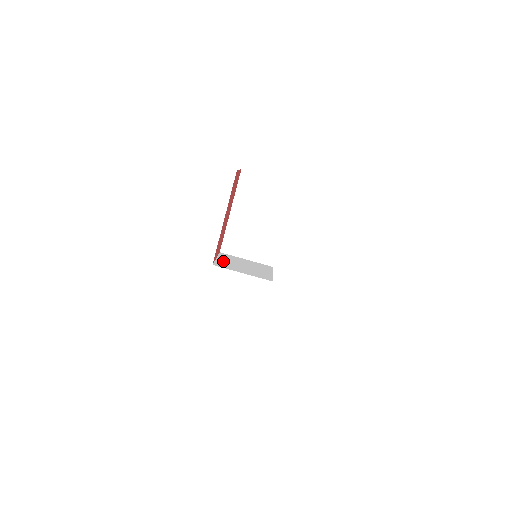
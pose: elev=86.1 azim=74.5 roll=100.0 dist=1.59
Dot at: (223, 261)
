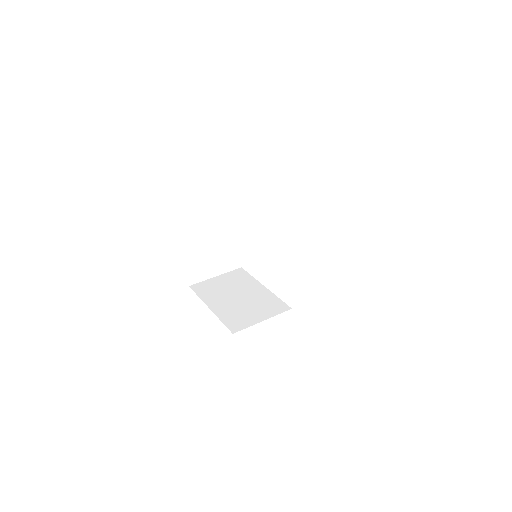
Dot at: occluded
